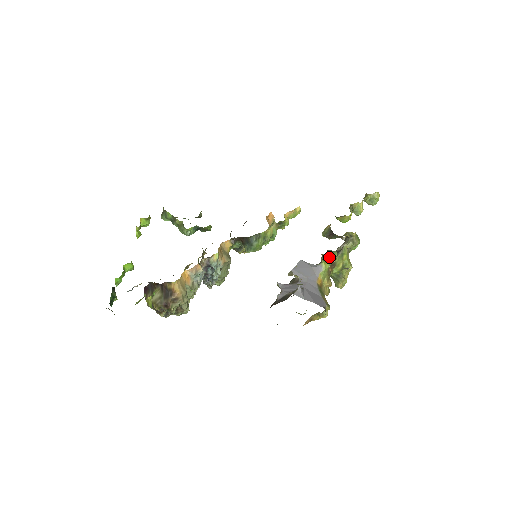
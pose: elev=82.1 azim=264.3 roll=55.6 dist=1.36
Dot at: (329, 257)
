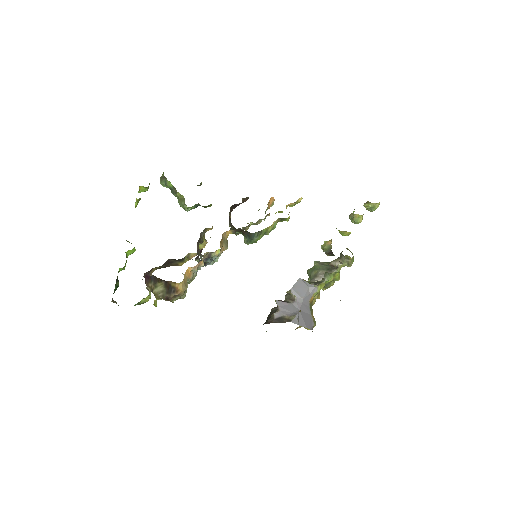
Dot at: (325, 280)
